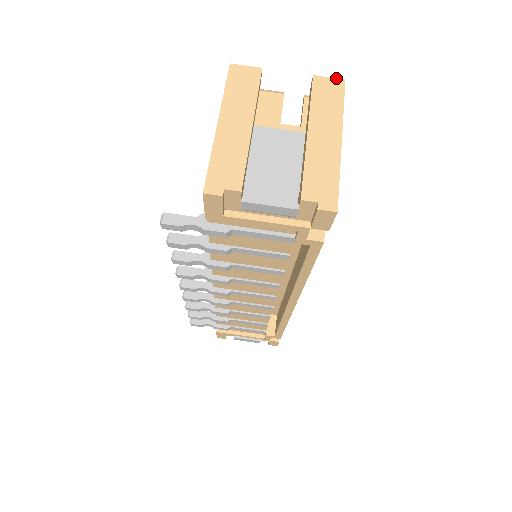
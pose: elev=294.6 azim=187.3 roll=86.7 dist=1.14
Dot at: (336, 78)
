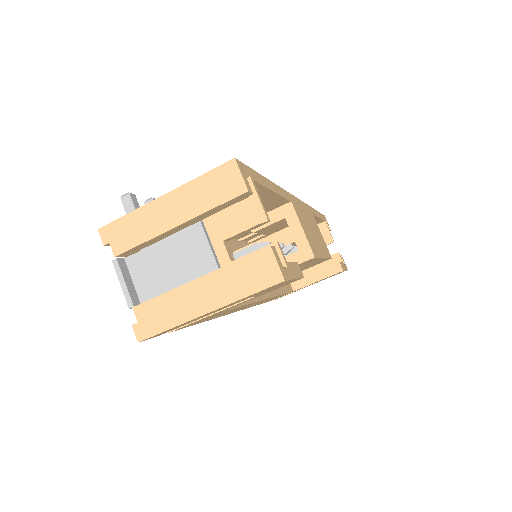
Dot at: (281, 270)
